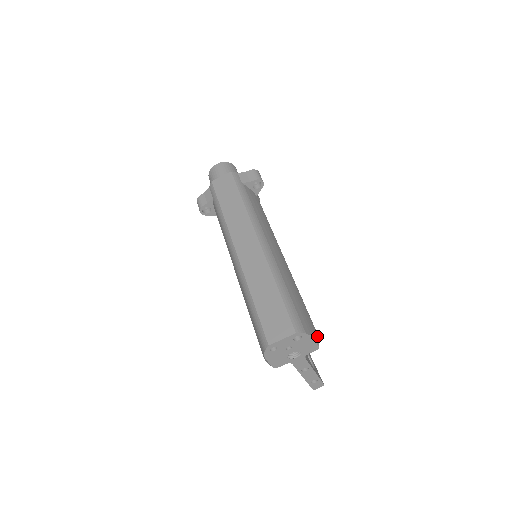
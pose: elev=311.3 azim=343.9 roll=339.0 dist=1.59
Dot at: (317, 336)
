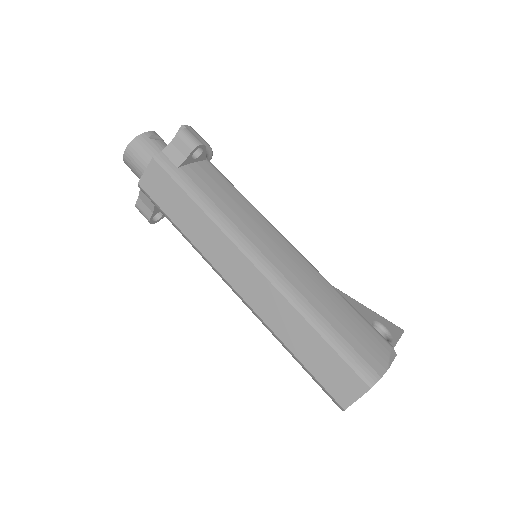
Dot at: (390, 351)
